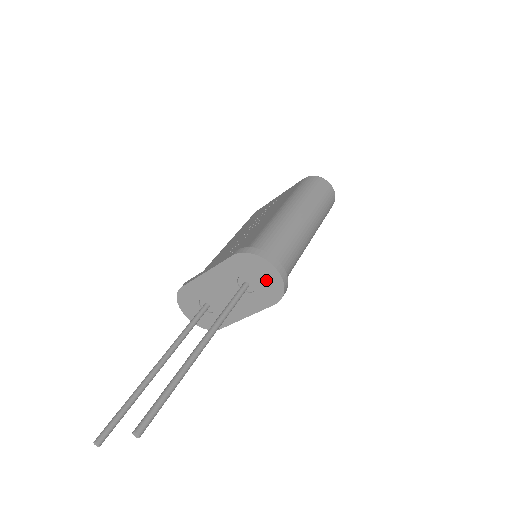
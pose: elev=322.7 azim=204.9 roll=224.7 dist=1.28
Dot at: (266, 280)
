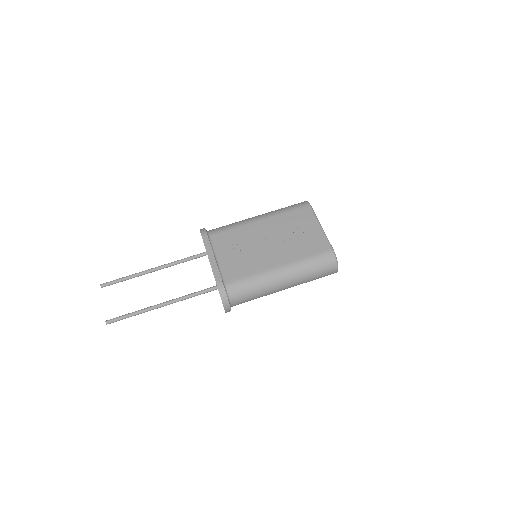
Dot at: occluded
